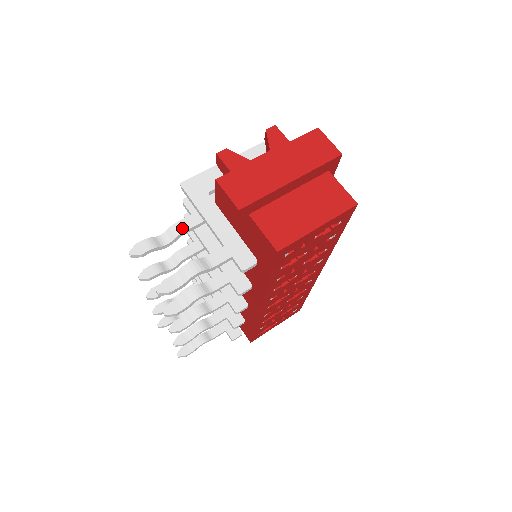
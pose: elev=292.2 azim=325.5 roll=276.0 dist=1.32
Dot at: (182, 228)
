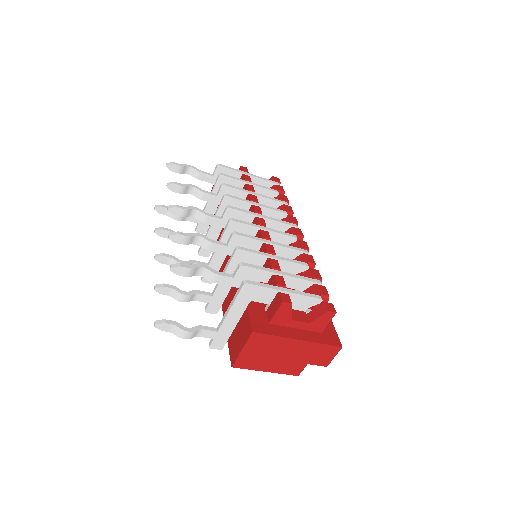
Dot at: (218, 281)
